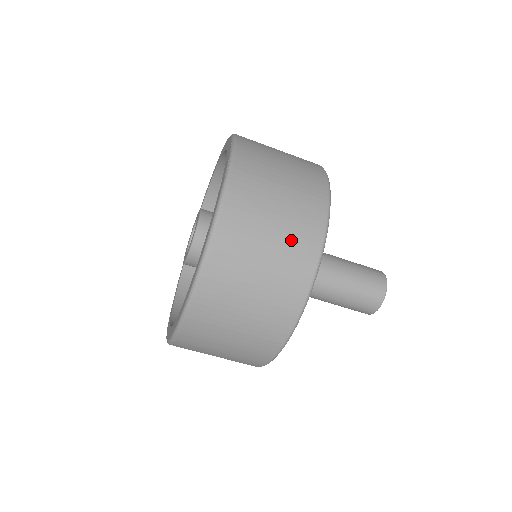
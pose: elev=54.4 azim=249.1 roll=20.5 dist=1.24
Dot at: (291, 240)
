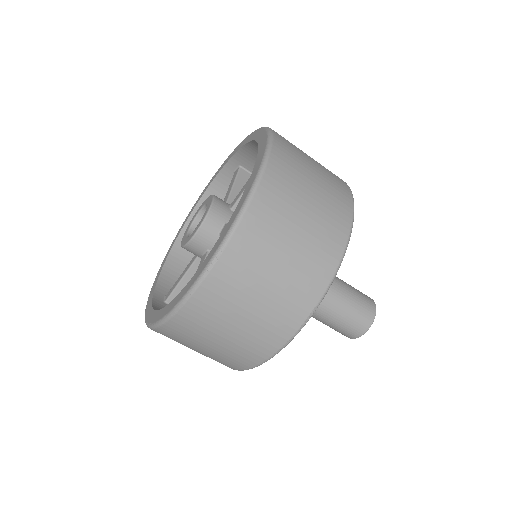
Dot at: (327, 172)
